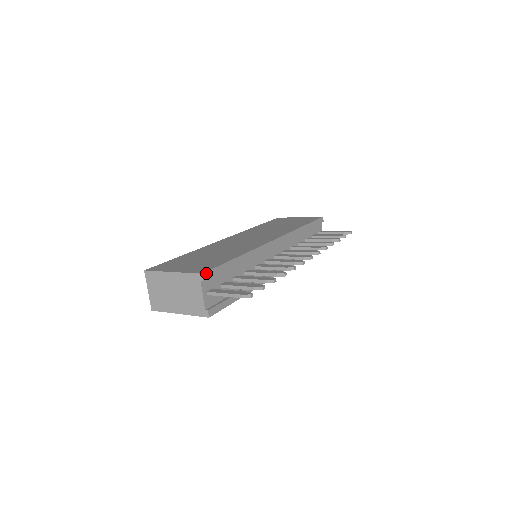
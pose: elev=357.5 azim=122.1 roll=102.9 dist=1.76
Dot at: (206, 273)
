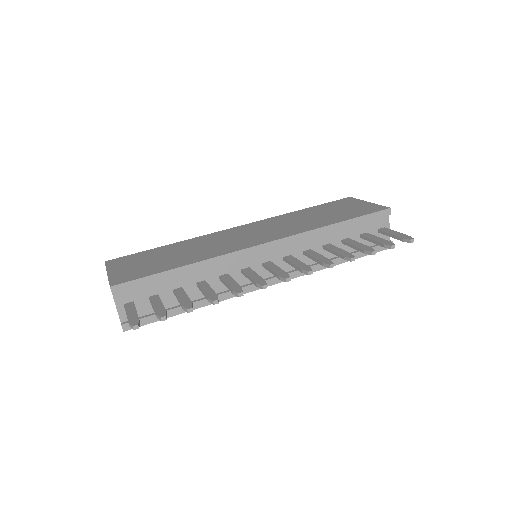
Dot at: (117, 286)
